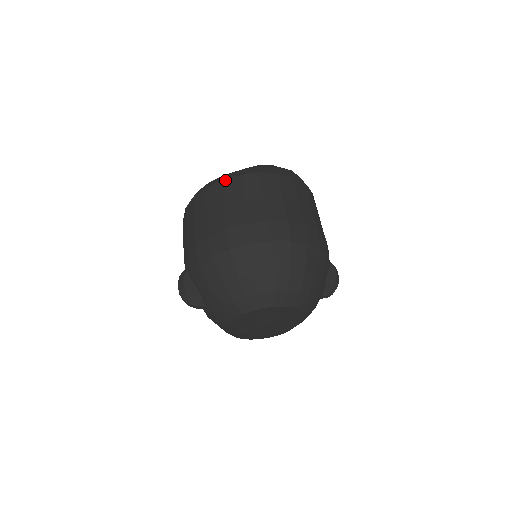
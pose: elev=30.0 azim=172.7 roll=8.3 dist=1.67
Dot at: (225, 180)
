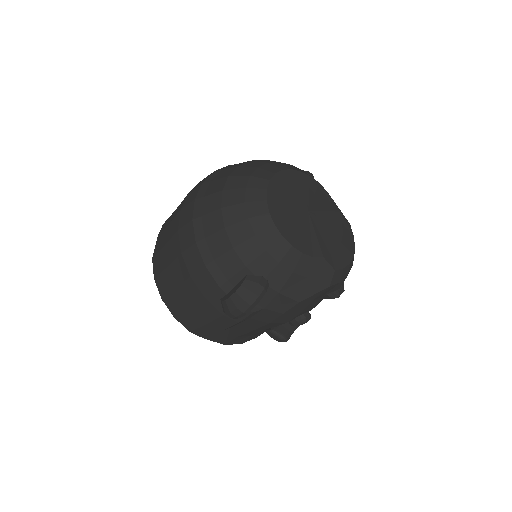
Dot at: (153, 254)
